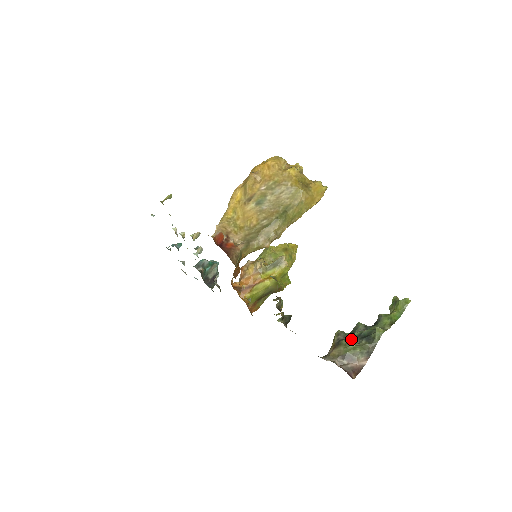
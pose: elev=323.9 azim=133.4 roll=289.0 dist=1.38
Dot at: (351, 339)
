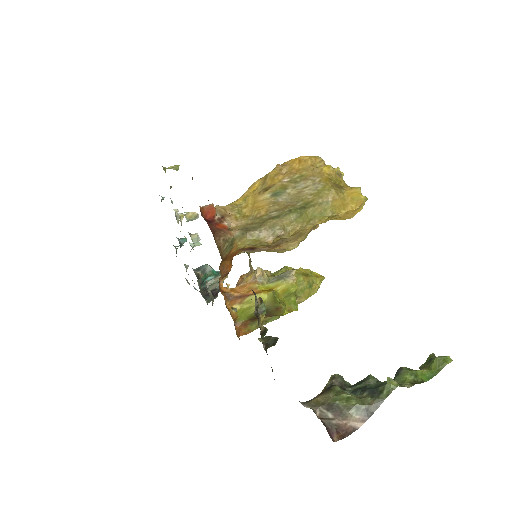
Dot at: (350, 389)
